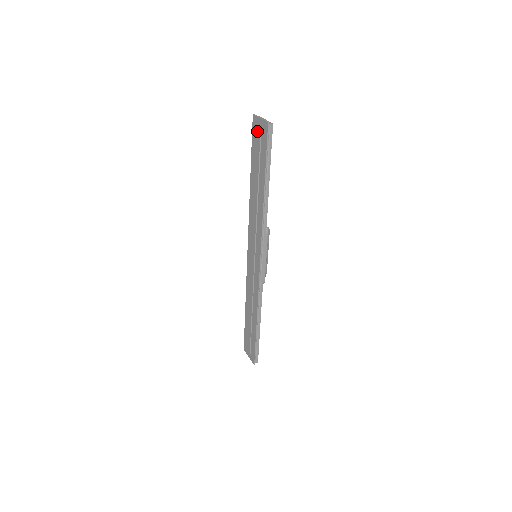
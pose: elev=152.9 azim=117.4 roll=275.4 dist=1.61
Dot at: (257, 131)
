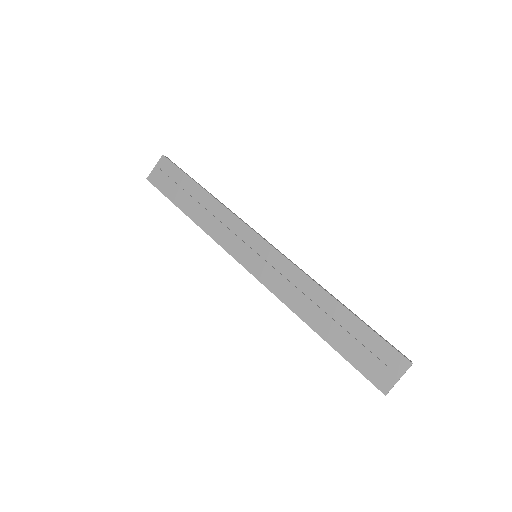
Dot at: (159, 177)
